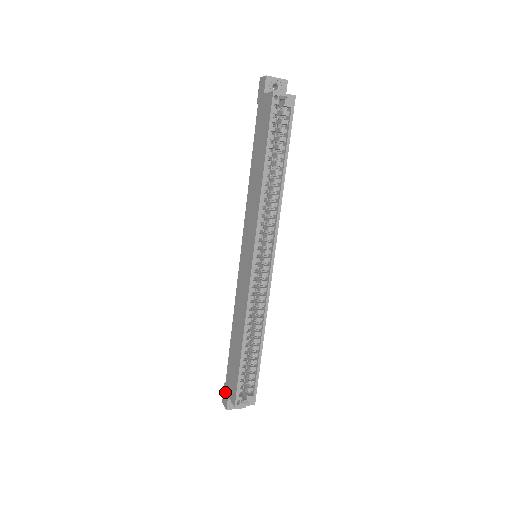
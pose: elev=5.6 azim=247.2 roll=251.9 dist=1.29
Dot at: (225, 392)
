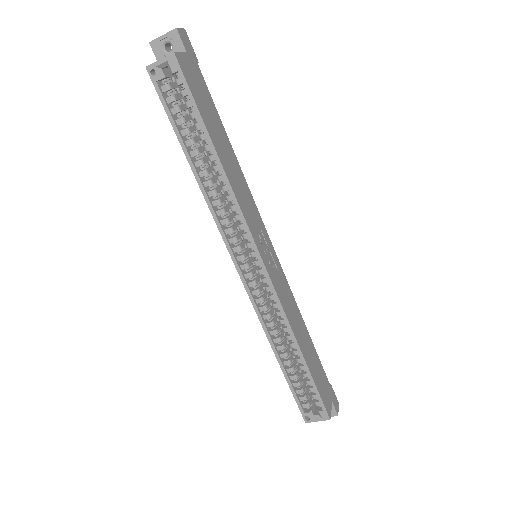
Dot at: occluded
